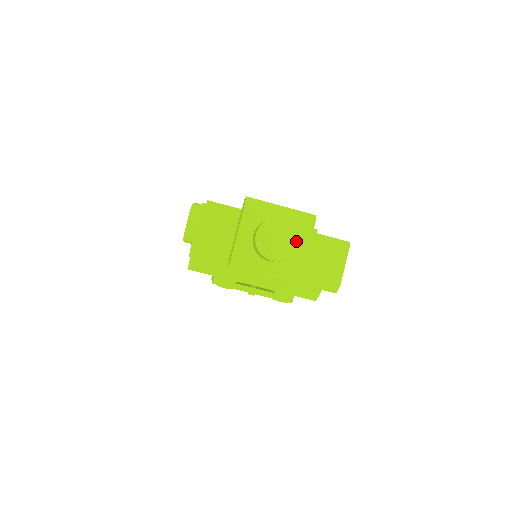
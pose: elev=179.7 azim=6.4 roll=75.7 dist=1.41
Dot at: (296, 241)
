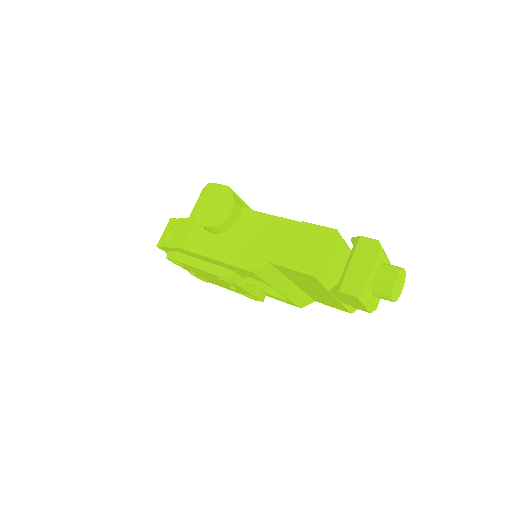
Dot at: occluded
